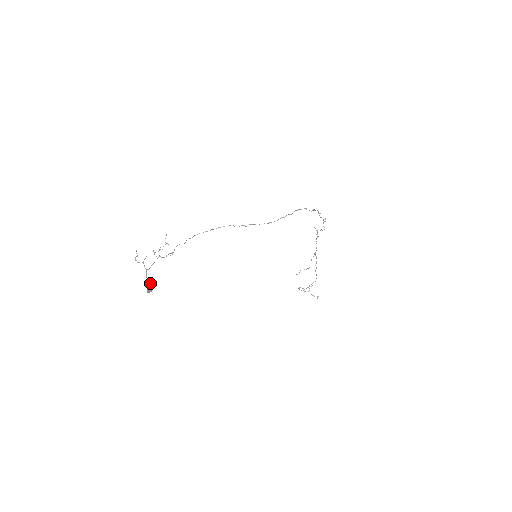
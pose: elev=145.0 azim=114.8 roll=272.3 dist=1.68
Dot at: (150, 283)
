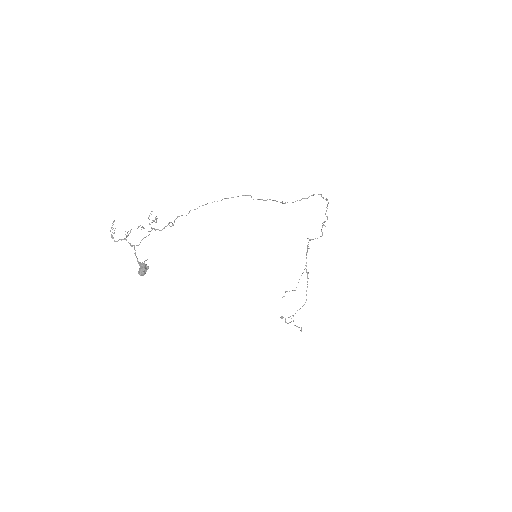
Dot at: occluded
